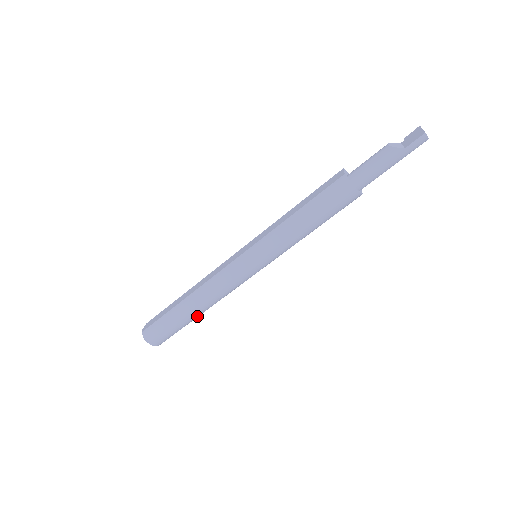
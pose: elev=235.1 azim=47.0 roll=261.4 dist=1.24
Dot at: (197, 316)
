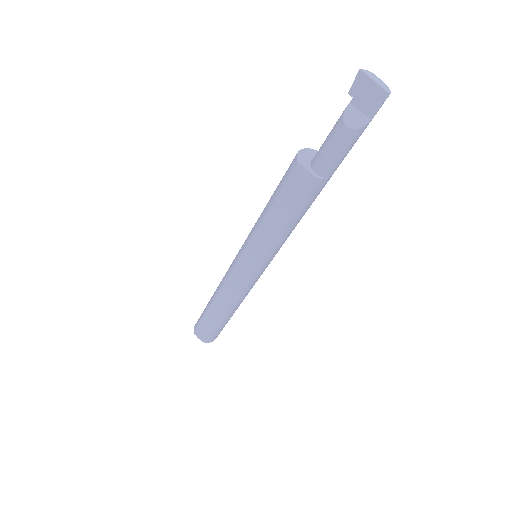
Dot at: occluded
